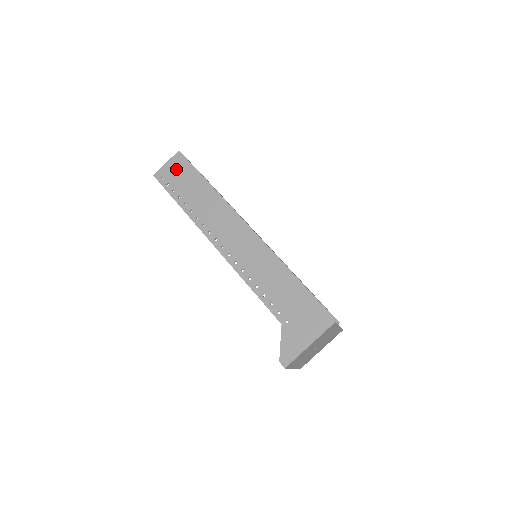
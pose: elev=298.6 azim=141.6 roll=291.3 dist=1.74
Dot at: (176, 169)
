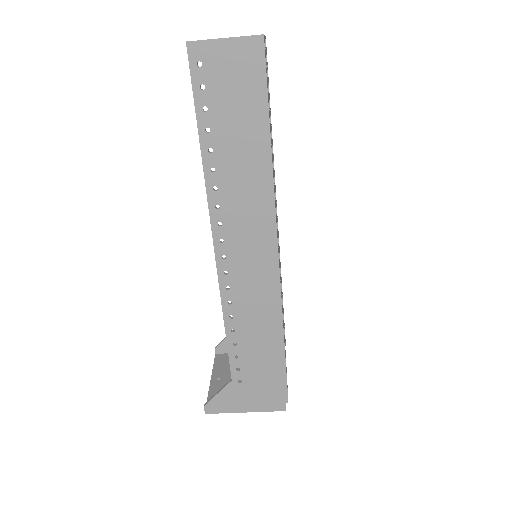
Dot at: (235, 70)
